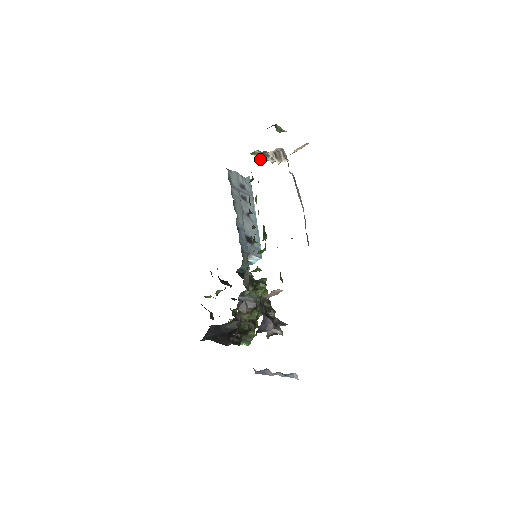
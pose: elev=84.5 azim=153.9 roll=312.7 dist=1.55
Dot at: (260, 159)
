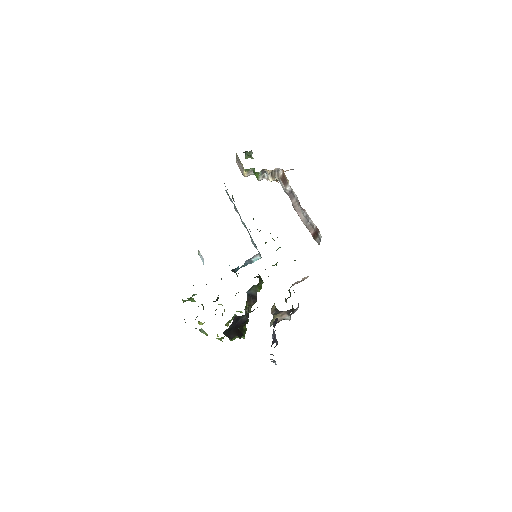
Dot at: (245, 176)
